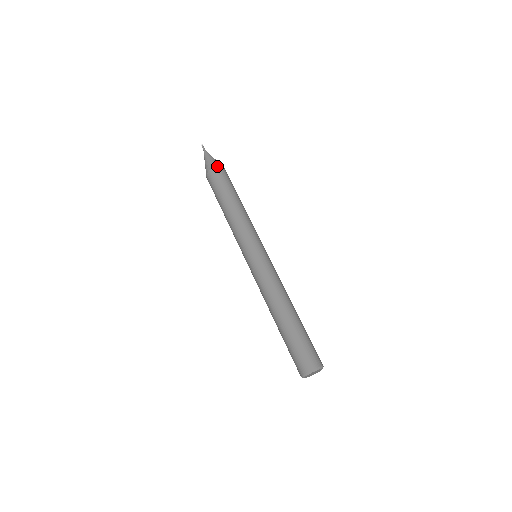
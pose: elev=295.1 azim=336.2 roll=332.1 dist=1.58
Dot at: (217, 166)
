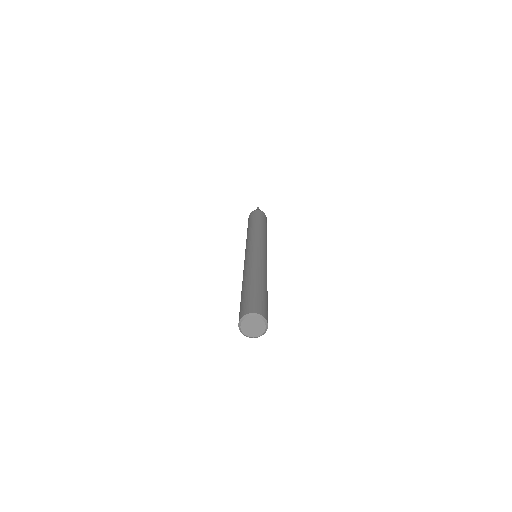
Dot at: (252, 211)
